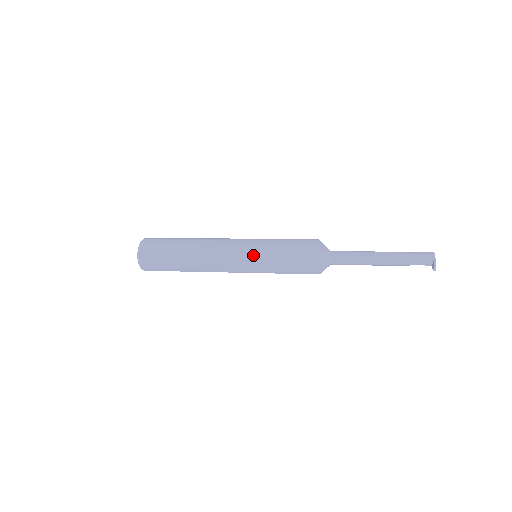
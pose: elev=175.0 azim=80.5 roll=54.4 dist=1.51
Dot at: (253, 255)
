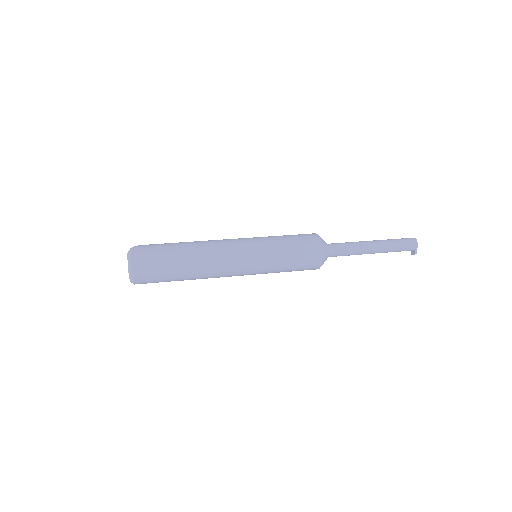
Dot at: (259, 270)
